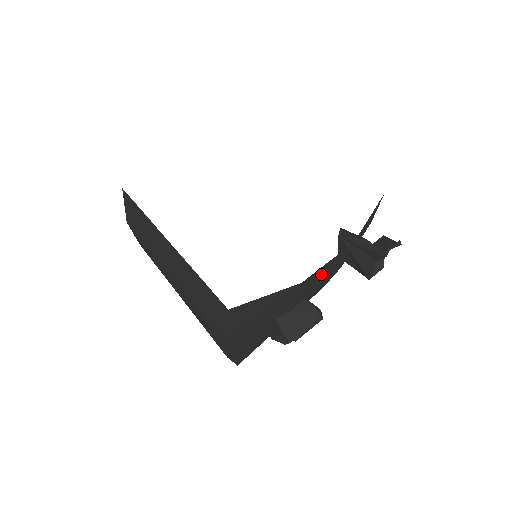
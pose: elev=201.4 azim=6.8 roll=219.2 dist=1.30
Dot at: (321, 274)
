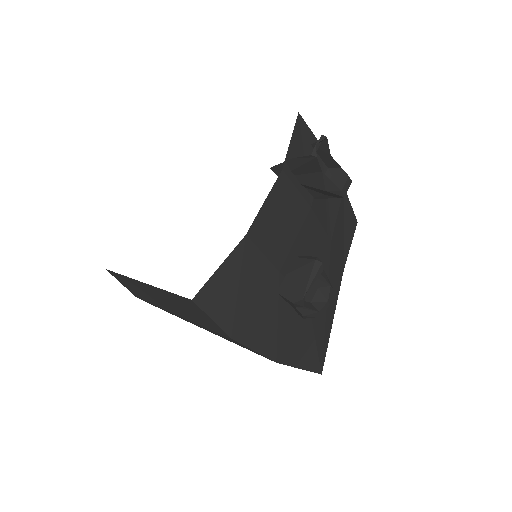
Dot at: (276, 219)
